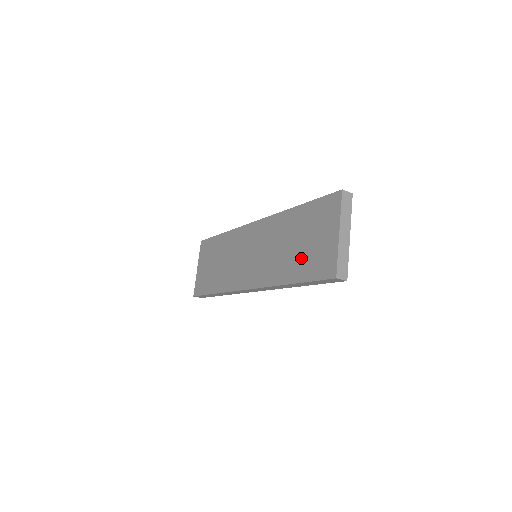
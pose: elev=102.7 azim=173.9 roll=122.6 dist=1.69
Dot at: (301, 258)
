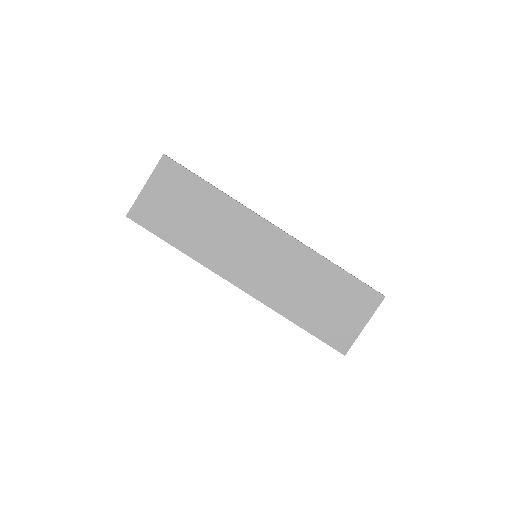
Dot at: (319, 314)
